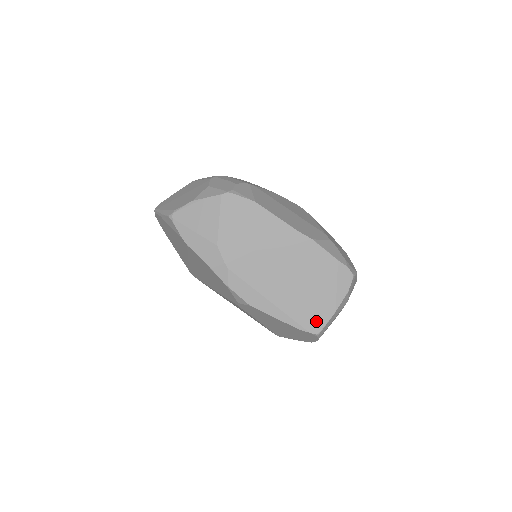
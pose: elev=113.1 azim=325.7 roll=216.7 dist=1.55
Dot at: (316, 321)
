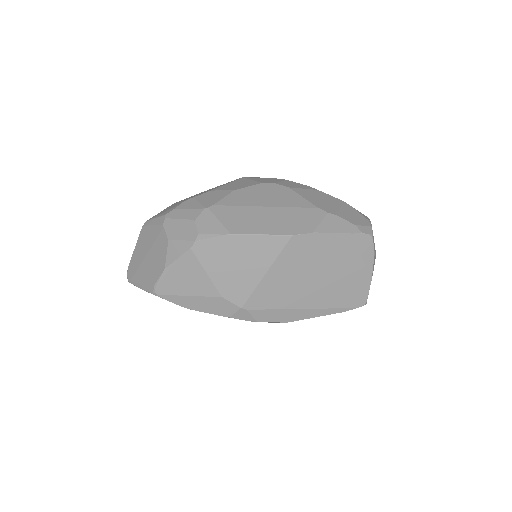
Dot at: (358, 296)
